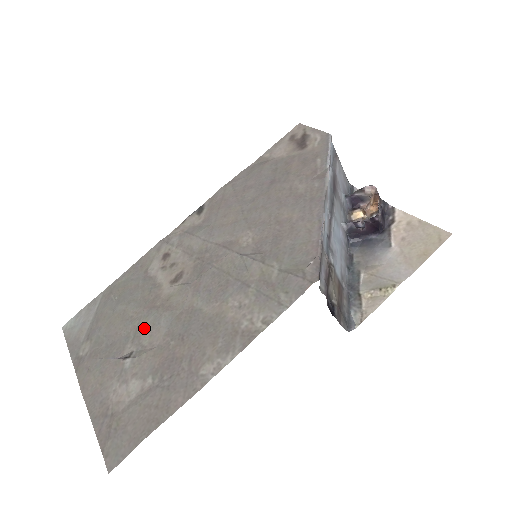
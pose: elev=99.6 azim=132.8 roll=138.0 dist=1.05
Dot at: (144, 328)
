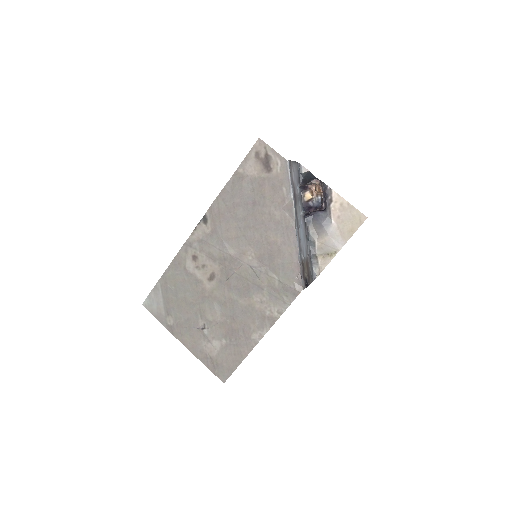
Dot at: (205, 310)
